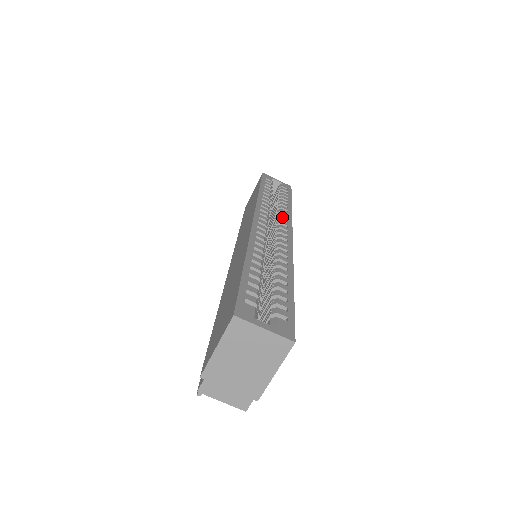
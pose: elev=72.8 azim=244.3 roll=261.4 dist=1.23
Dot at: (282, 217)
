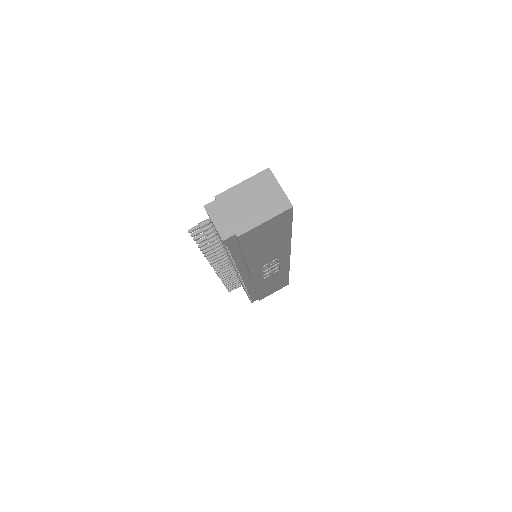
Dot at: occluded
